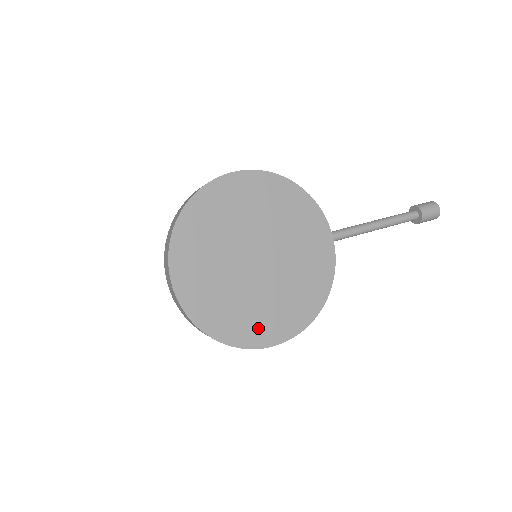
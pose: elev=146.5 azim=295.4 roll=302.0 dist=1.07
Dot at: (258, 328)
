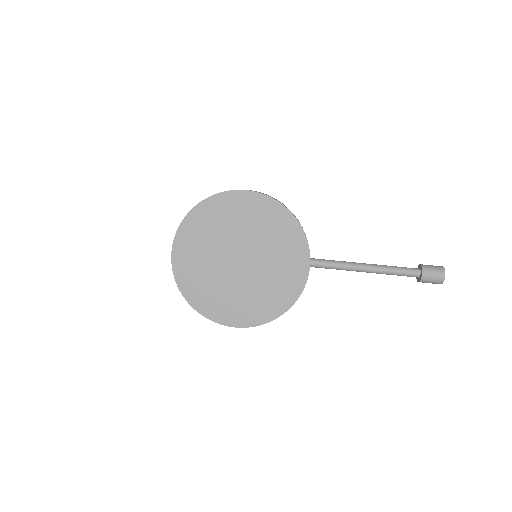
Dot at: (223, 309)
